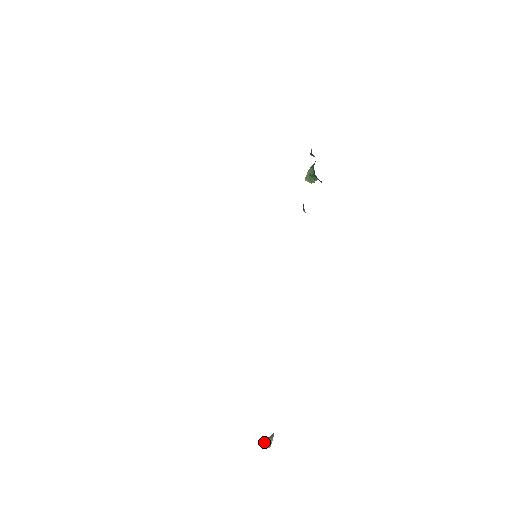
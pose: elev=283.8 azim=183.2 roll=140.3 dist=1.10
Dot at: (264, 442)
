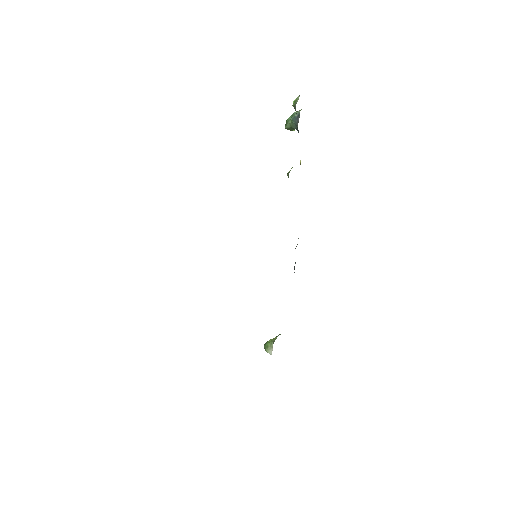
Dot at: (265, 345)
